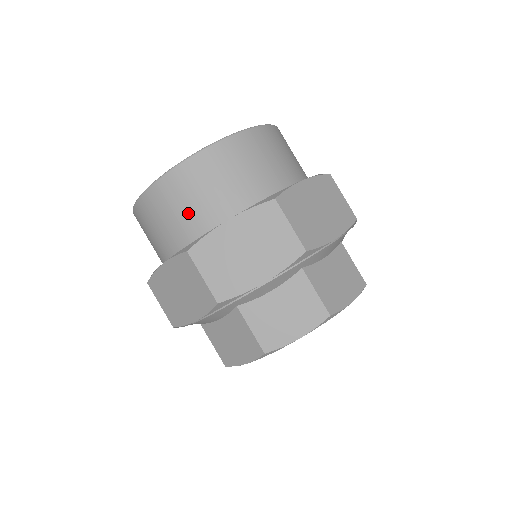
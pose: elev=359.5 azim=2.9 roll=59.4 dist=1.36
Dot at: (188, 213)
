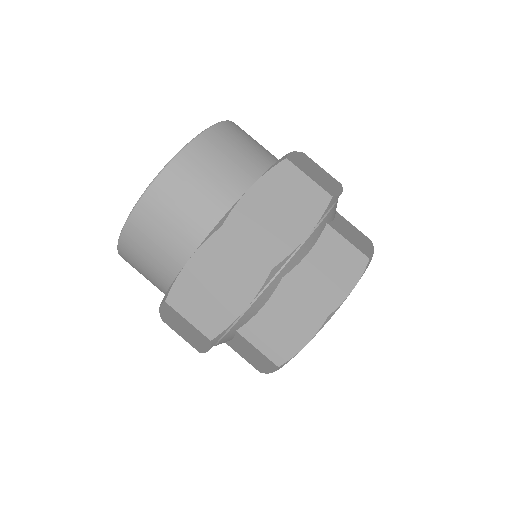
Dot at: (201, 199)
